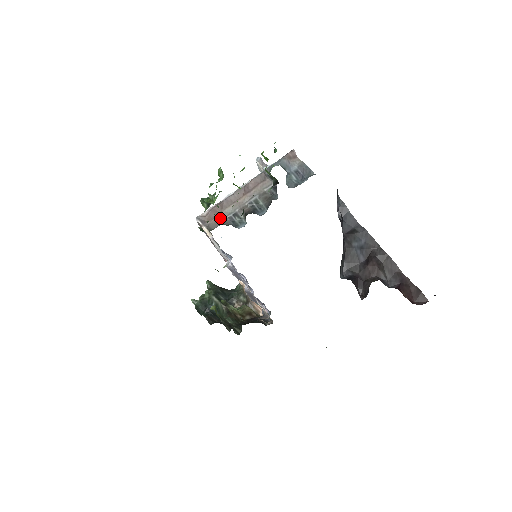
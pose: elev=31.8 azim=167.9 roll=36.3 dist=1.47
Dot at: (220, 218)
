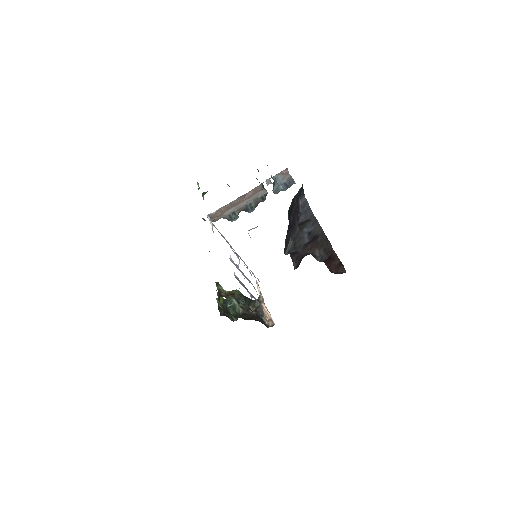
Dot at: (223, 215)
